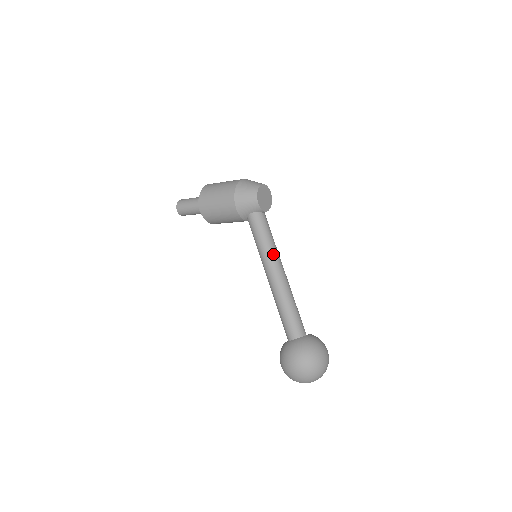
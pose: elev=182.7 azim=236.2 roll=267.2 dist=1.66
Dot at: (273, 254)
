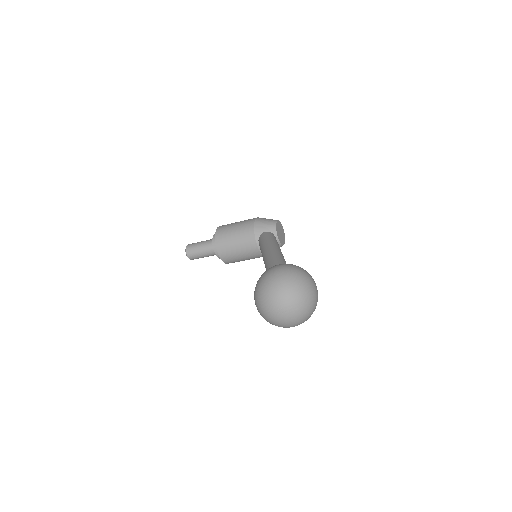
Dot at: (278, 246)
